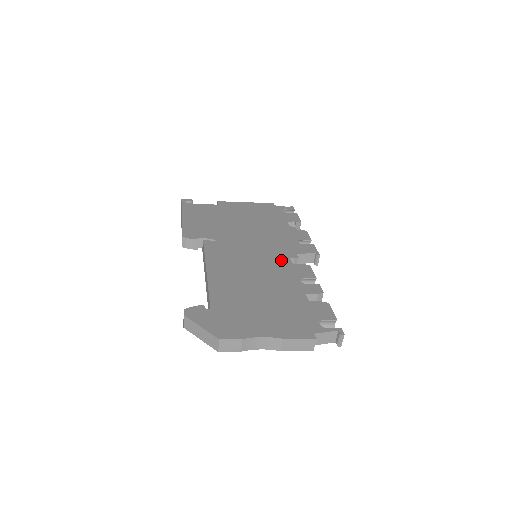
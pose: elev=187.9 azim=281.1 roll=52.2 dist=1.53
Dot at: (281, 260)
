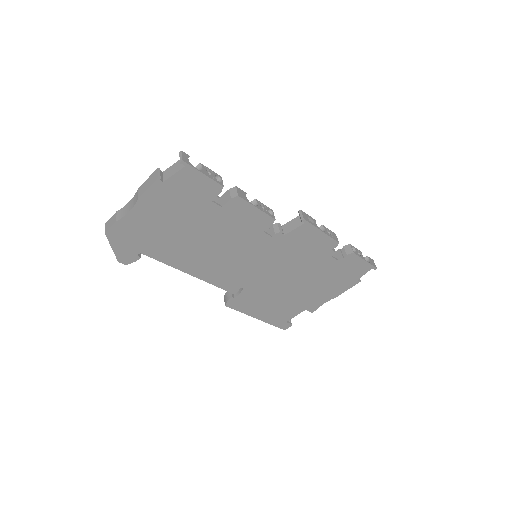
Dot at: occluded
